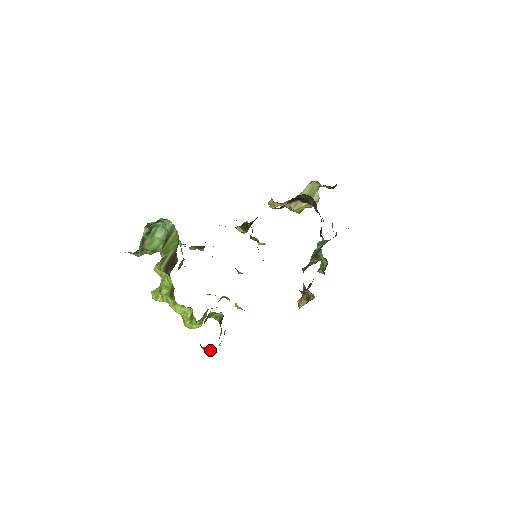
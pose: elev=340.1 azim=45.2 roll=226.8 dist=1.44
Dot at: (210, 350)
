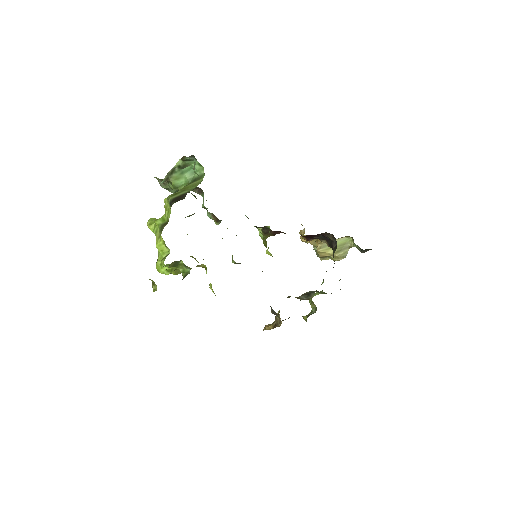
Dot at: occluded
